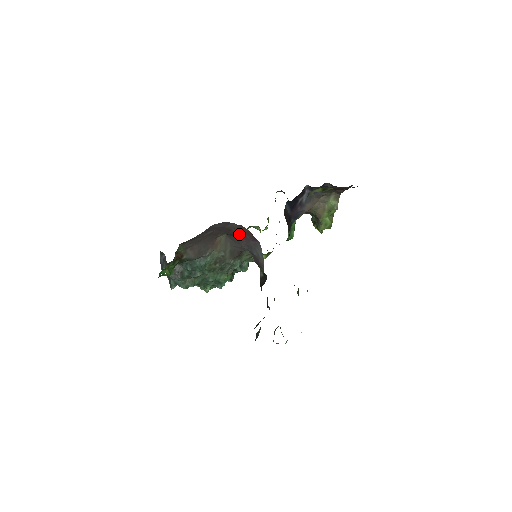
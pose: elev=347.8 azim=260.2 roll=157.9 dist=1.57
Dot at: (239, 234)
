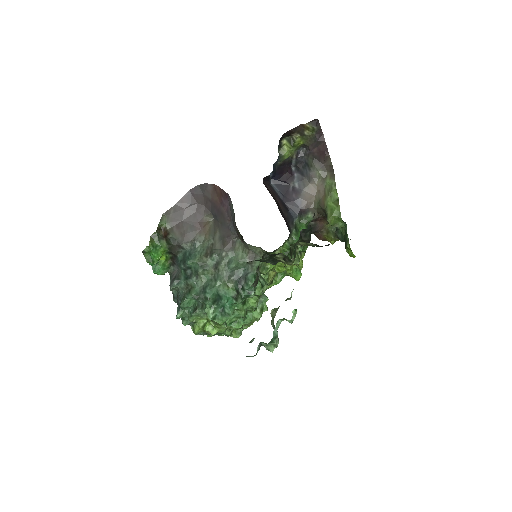
Dot at: (218, 204)
